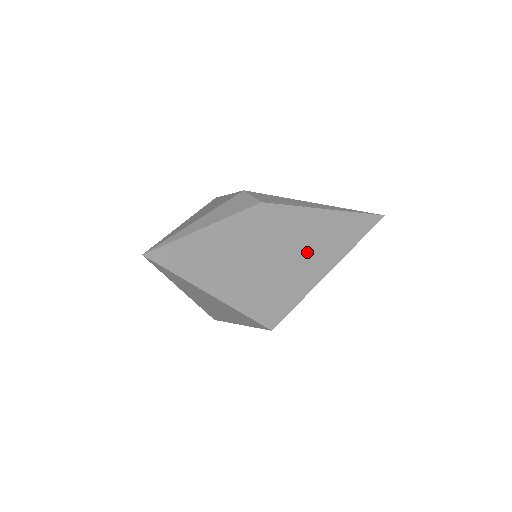
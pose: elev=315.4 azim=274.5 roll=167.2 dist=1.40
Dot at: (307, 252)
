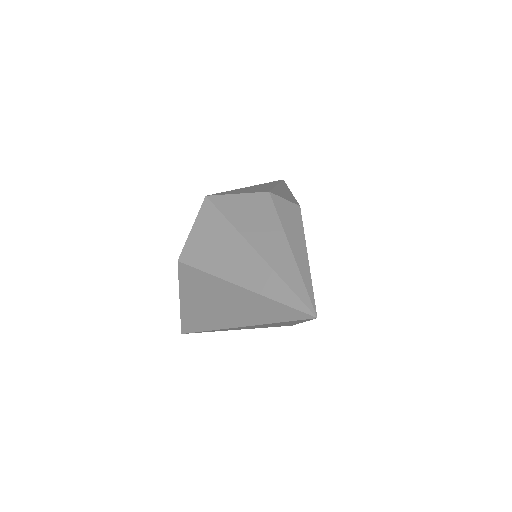
Dot at: occluded
